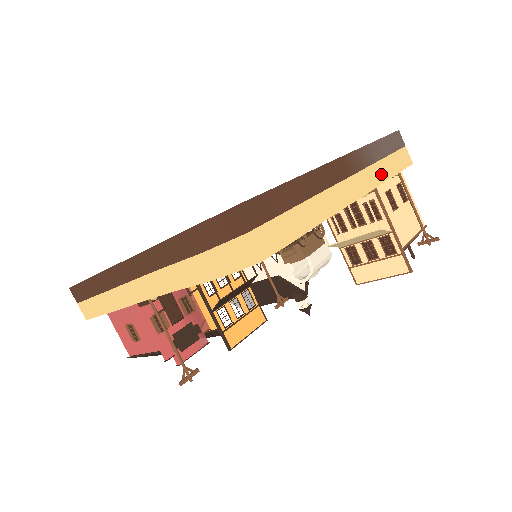
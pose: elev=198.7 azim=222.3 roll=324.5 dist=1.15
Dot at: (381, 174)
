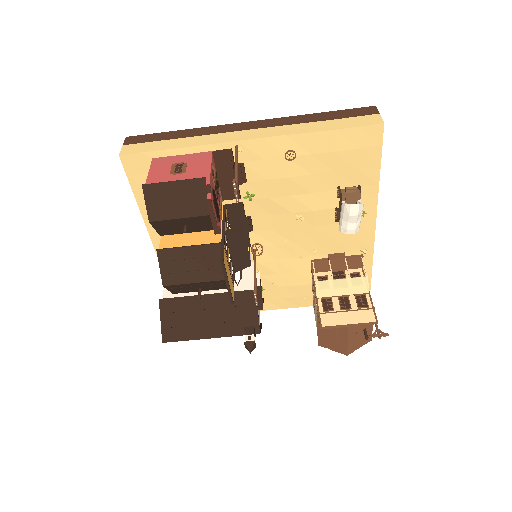
Dot at: occluded
